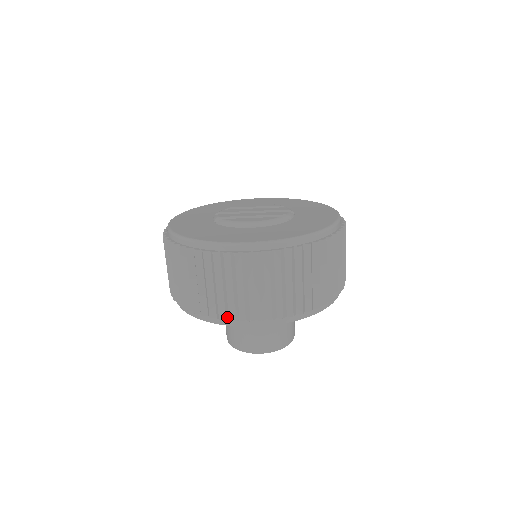
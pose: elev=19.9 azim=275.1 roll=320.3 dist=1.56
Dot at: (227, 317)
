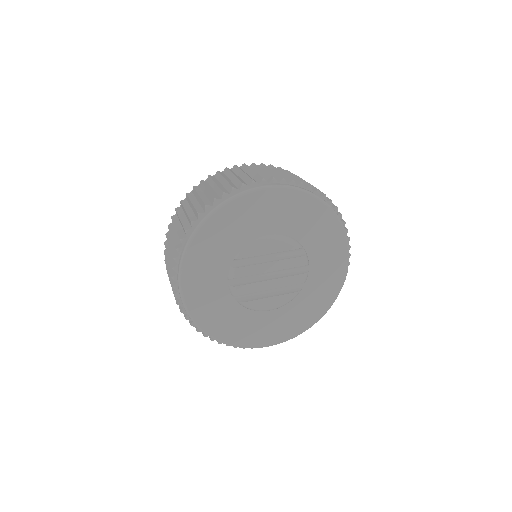
Dot at: occluded
